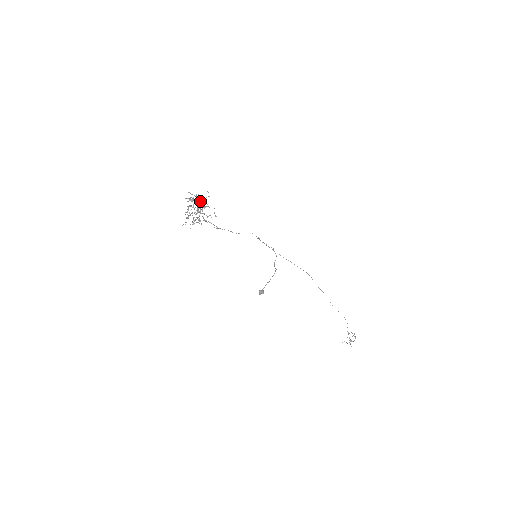
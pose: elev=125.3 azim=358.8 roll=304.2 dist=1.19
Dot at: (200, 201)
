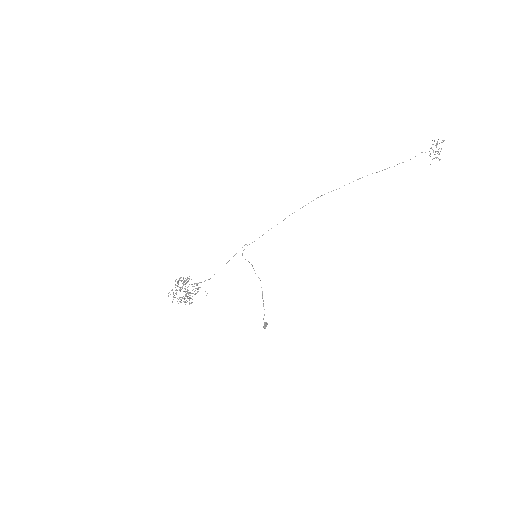
Dot at: (180, 290)
